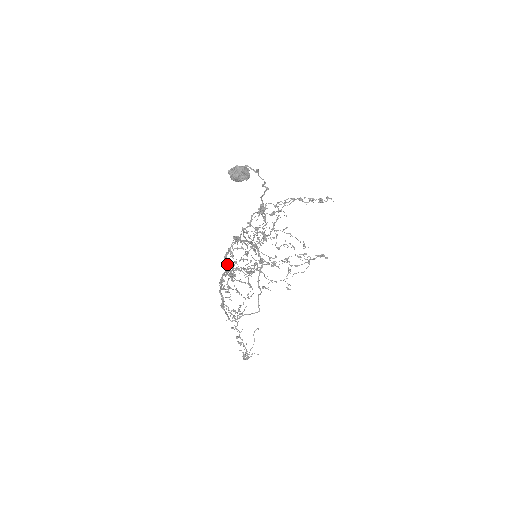
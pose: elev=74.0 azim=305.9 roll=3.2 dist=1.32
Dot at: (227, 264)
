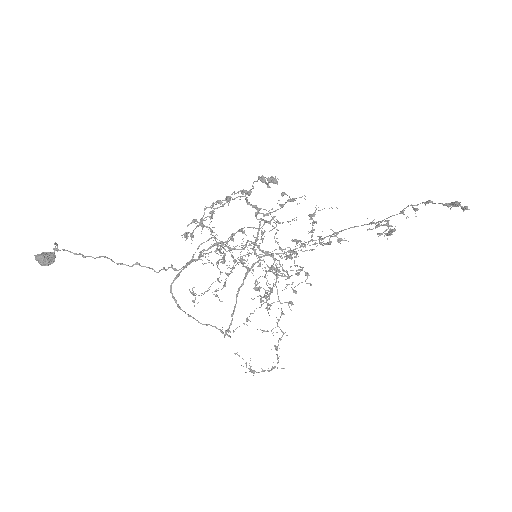
Dot at: occluded
